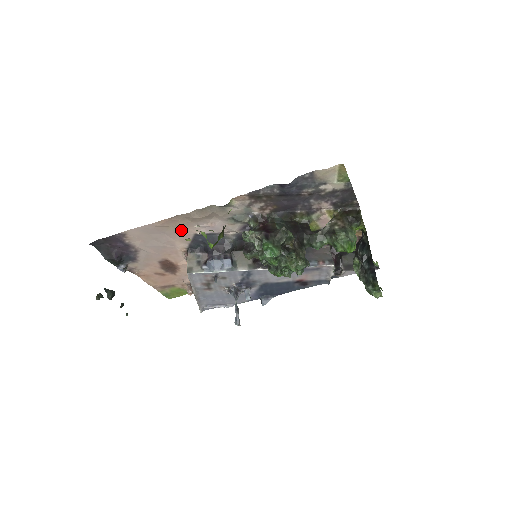
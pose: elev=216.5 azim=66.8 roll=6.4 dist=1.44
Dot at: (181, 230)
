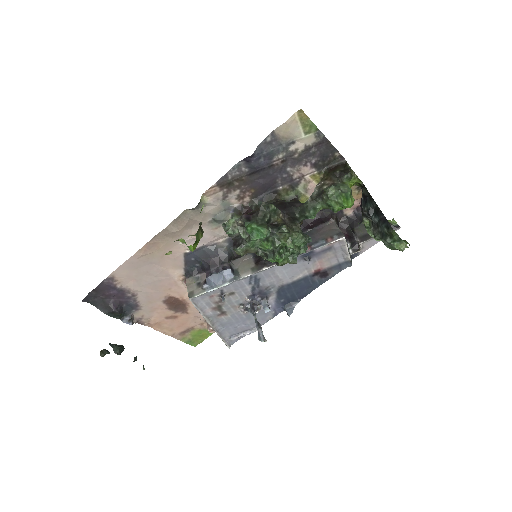
Dot at: occluded
